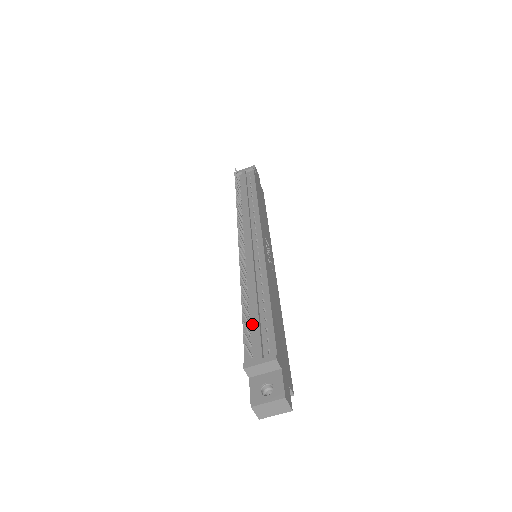
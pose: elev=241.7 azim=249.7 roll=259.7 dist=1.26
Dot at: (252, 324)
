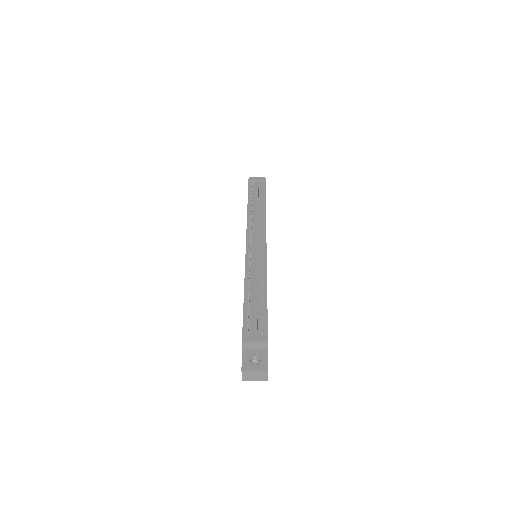
Dot at: (251, 310)
